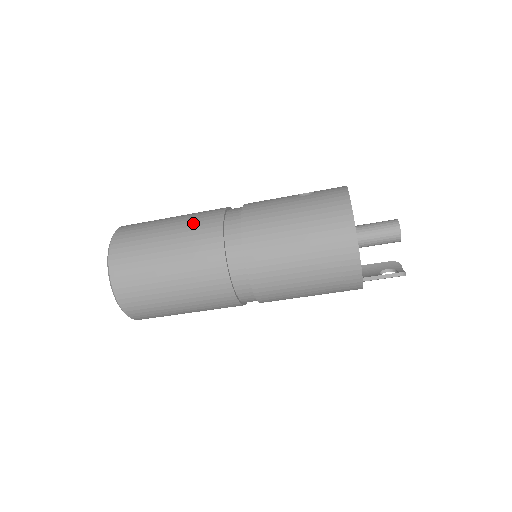
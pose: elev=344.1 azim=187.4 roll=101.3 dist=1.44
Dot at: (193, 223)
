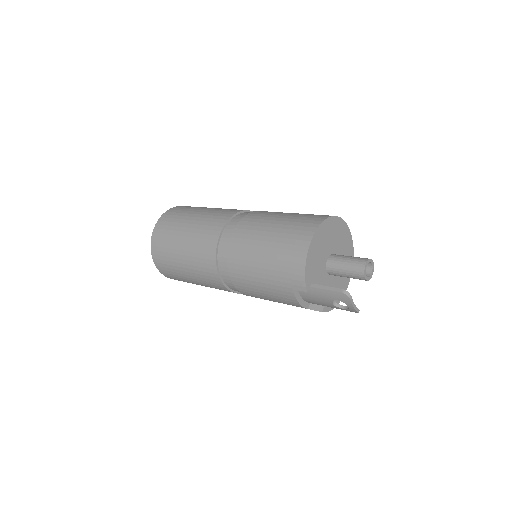
Dot at: occluded
